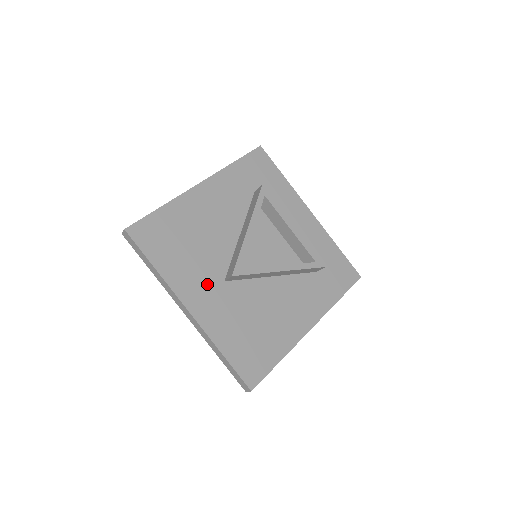
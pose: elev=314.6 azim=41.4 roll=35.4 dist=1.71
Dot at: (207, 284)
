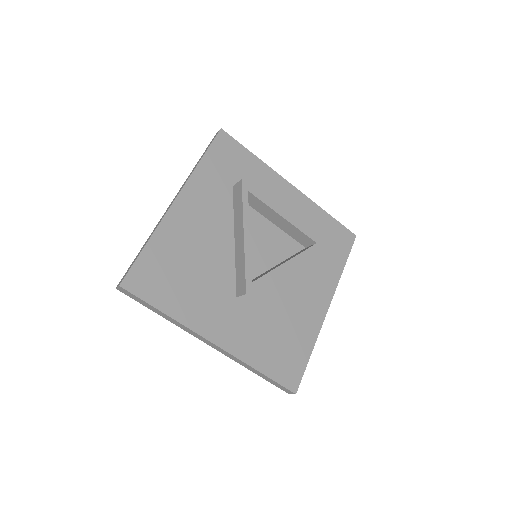
Dot at: (221, 308)
